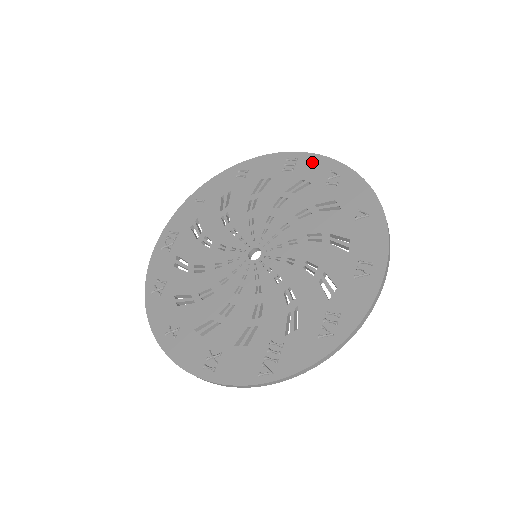
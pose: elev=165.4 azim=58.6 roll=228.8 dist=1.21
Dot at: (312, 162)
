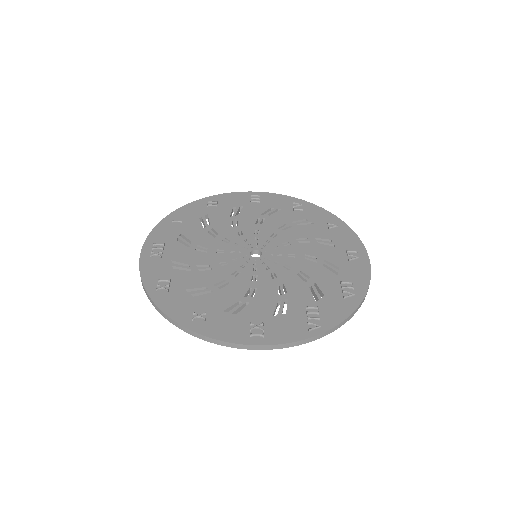
Dot at: (274, 198)
